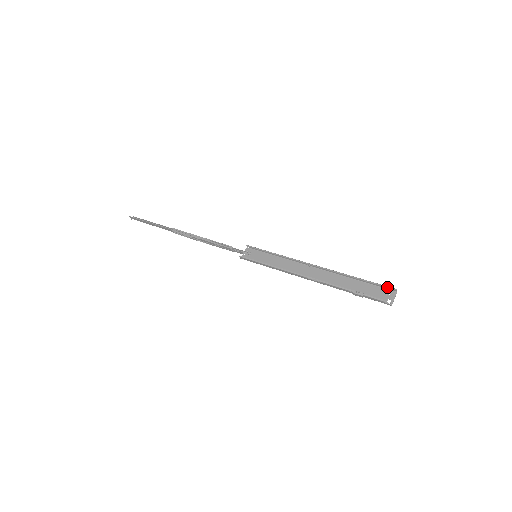
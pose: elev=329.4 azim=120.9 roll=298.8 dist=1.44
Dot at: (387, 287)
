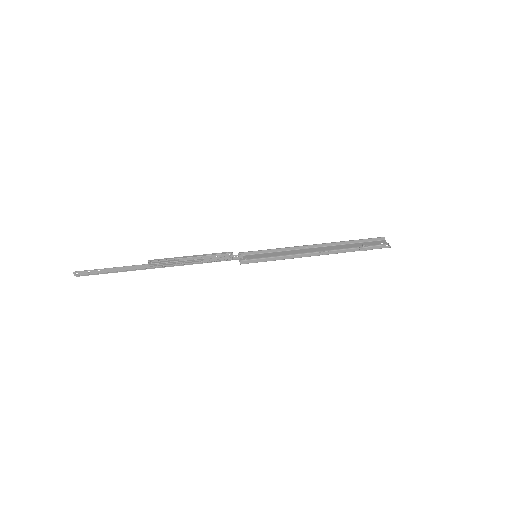
Dot at: (378, 237)
